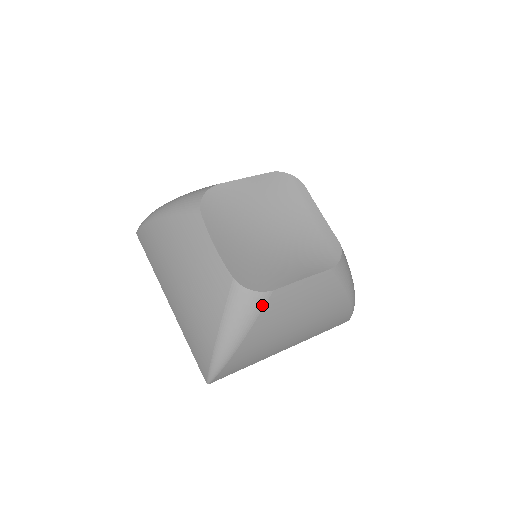
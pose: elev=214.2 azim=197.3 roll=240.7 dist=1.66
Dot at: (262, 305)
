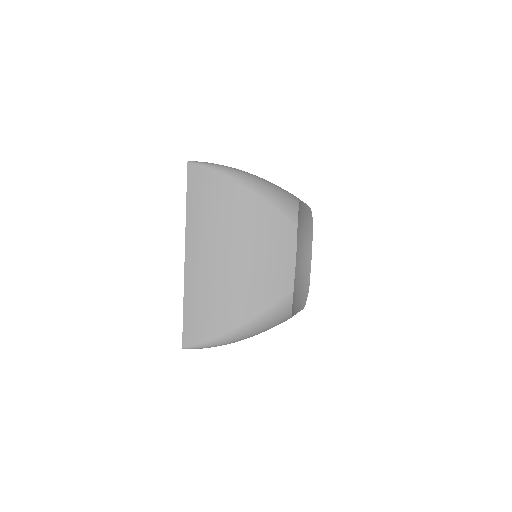
Dot at: occluded
